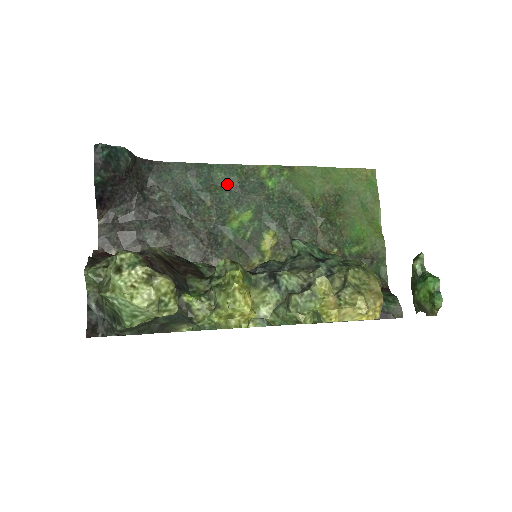
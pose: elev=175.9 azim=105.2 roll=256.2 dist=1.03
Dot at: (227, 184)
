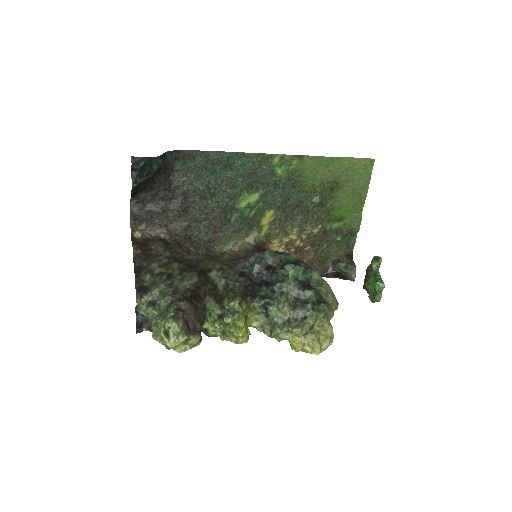
Dot at: (242, 171)
